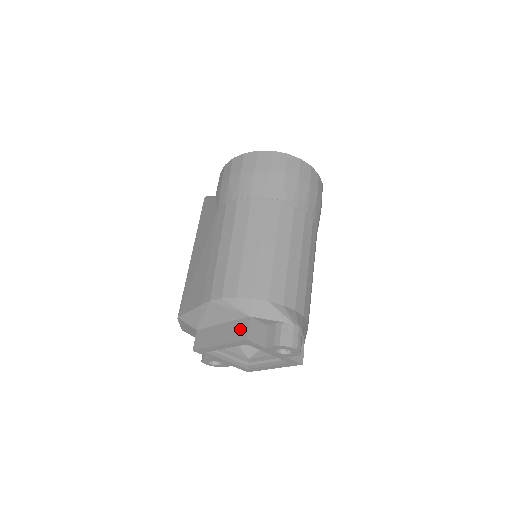
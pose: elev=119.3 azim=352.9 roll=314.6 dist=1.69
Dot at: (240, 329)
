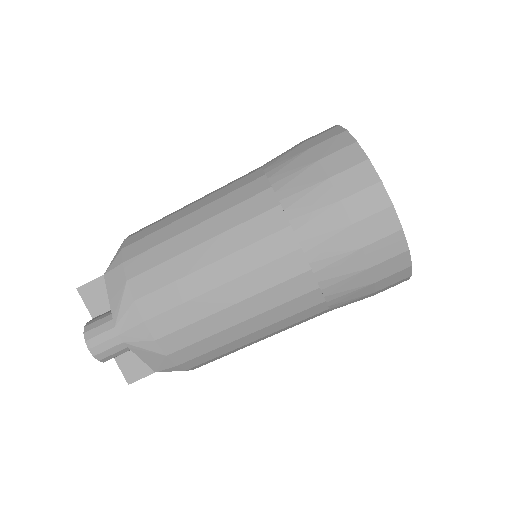
Dot at: occluded
